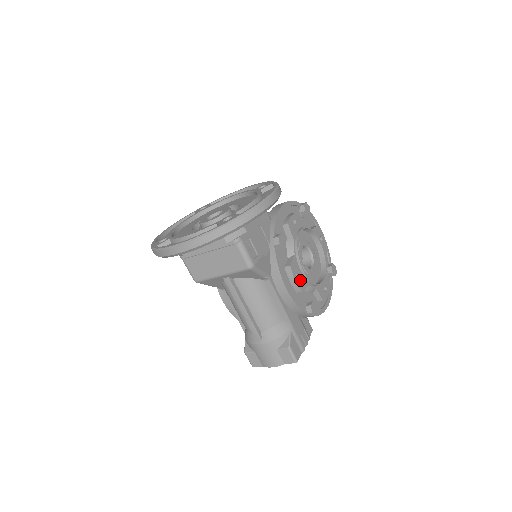
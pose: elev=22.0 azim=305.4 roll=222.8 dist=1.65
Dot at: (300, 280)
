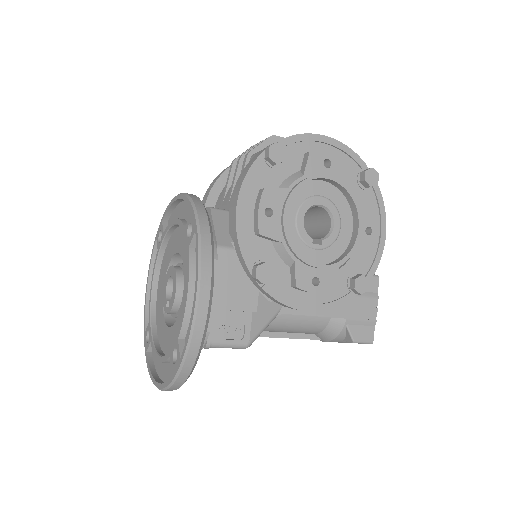
Dot at: (321, 281)
